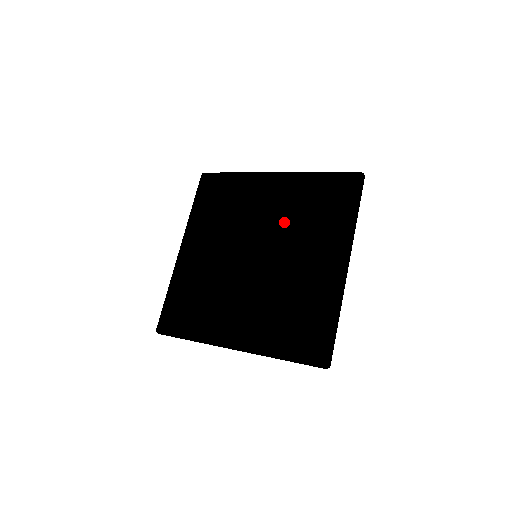
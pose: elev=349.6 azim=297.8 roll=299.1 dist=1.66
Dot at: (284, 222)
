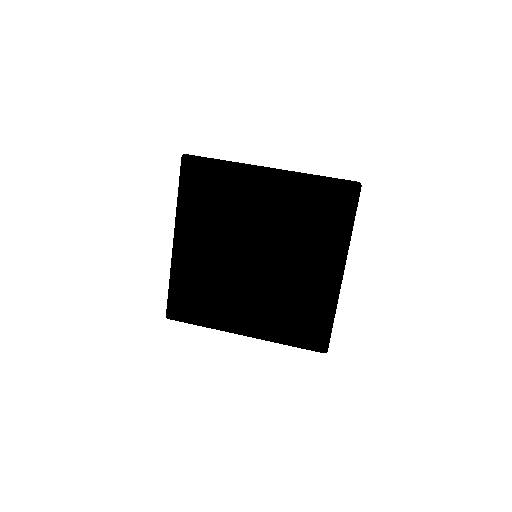
Dot at: (283, 227)
